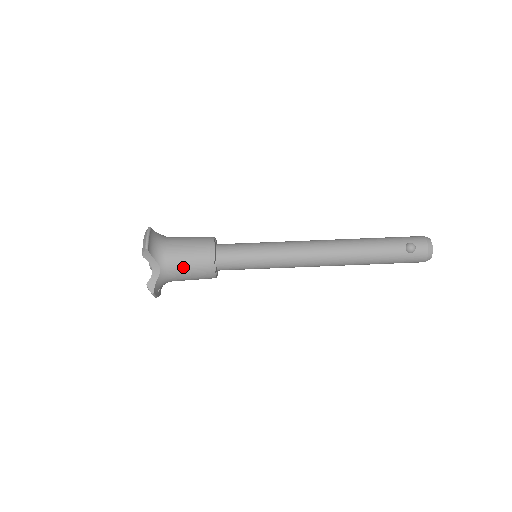
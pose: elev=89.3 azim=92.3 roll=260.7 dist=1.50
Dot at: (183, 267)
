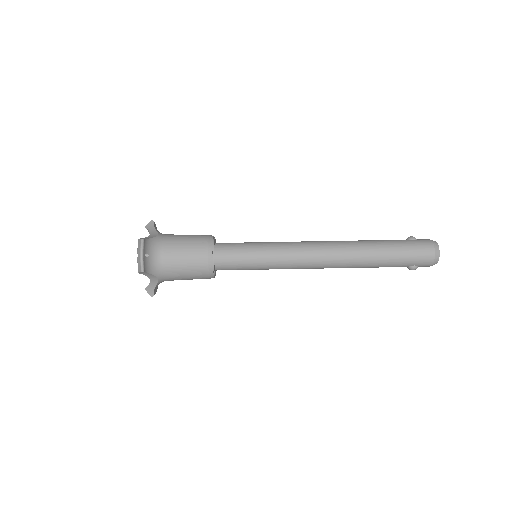
Dot at: (181, 237)
